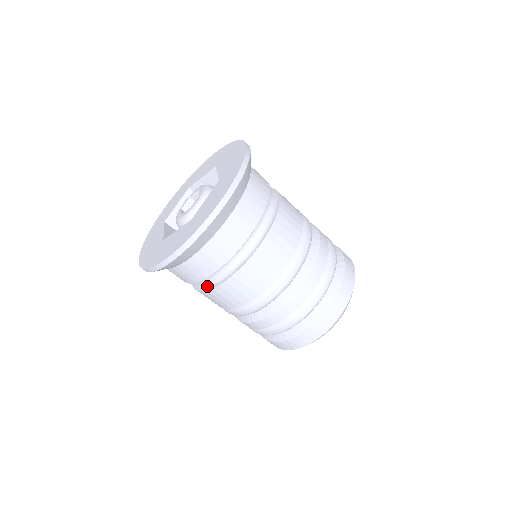
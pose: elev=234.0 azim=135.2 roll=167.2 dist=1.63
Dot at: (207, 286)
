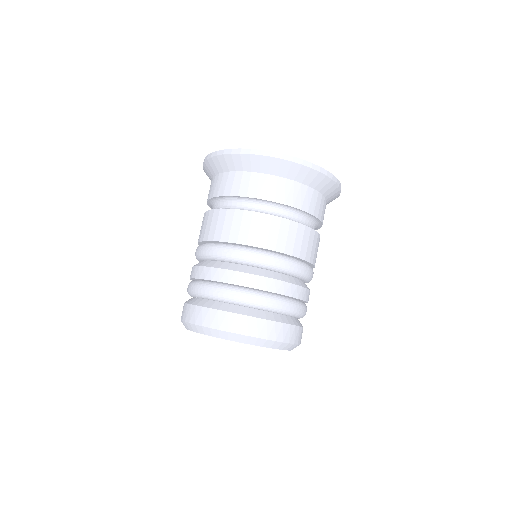
Dot at: occluded
